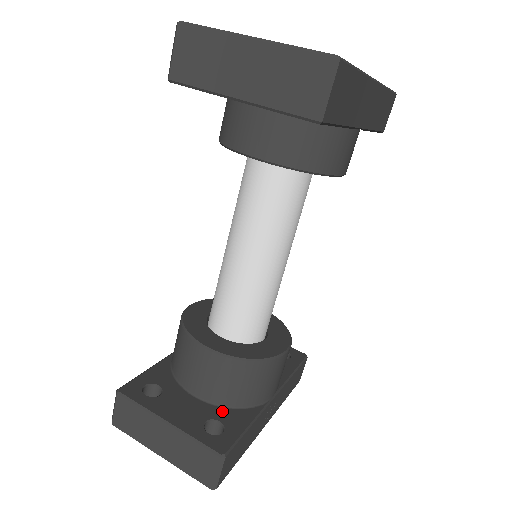
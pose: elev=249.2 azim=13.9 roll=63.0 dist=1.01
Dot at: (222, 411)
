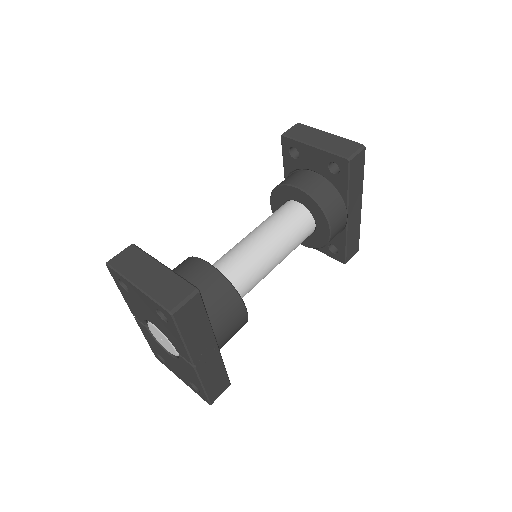
Dot at: occluded
